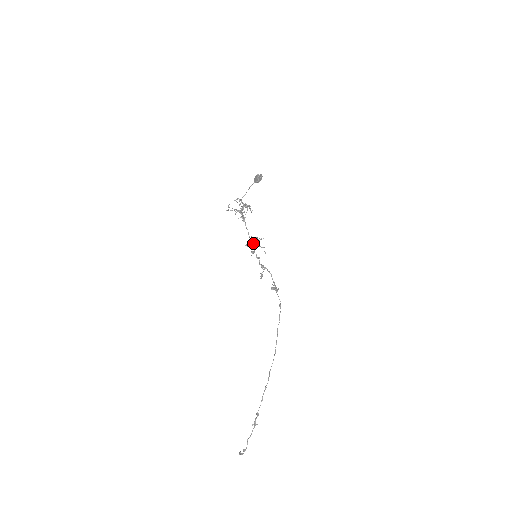
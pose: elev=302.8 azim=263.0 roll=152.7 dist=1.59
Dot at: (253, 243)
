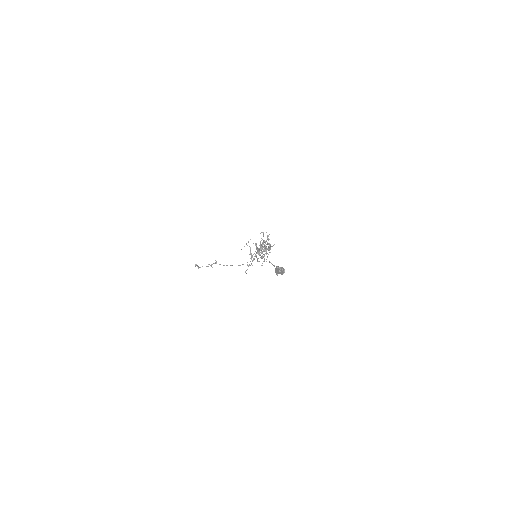
Dot at: occluded
